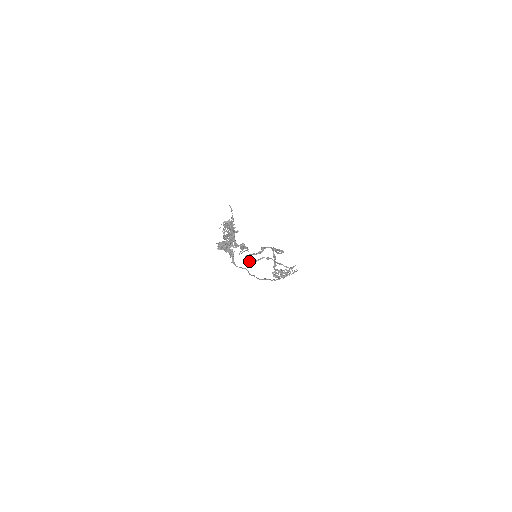
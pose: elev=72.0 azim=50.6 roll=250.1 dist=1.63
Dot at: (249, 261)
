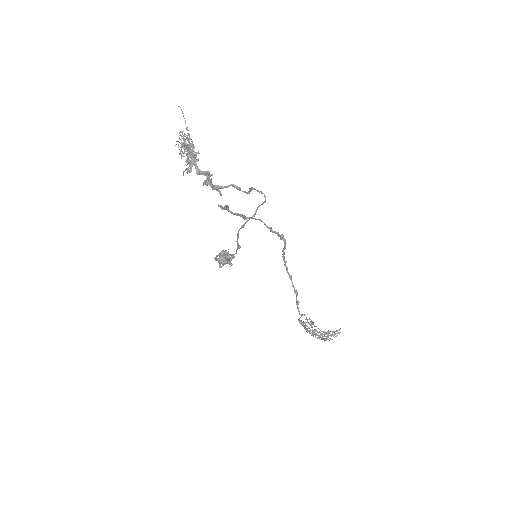
Dot at: (214, 188)
